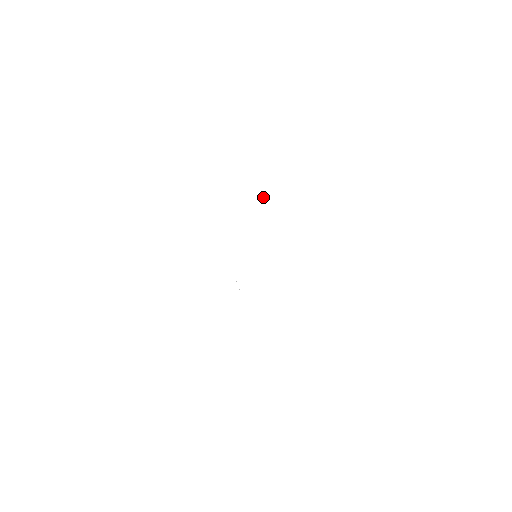
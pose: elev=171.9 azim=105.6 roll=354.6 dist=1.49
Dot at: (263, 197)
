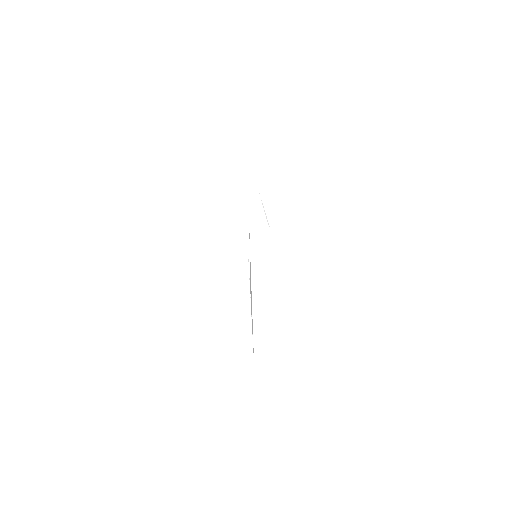
Dot at: occluded
